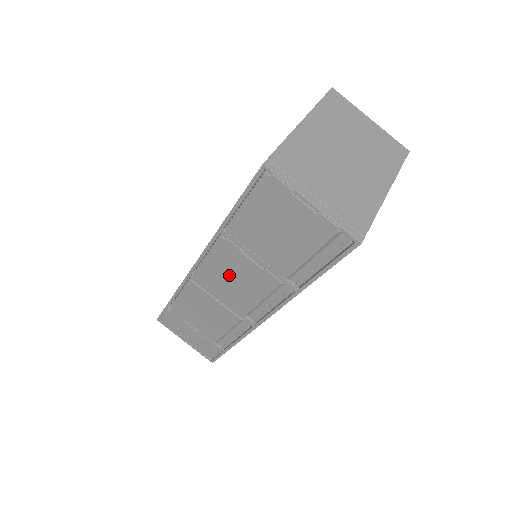
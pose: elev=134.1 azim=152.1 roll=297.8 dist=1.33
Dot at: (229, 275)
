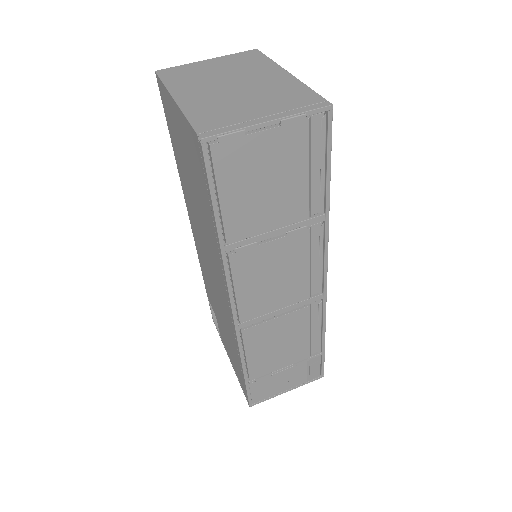
Dot at: (266, 280)
